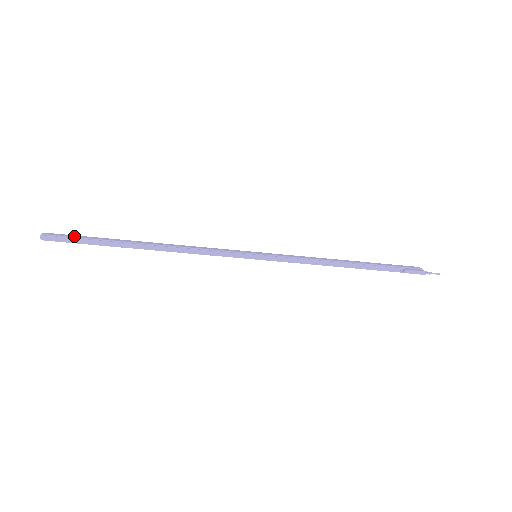
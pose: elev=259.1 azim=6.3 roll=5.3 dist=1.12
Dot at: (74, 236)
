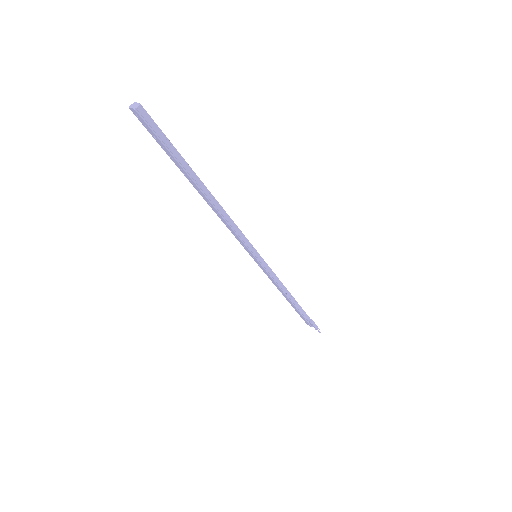
Dot at: occluded
